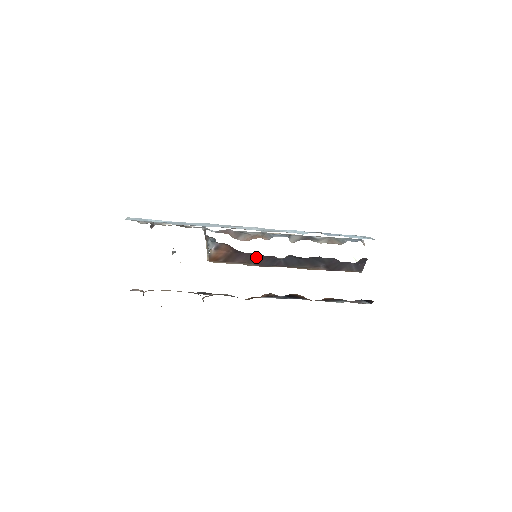
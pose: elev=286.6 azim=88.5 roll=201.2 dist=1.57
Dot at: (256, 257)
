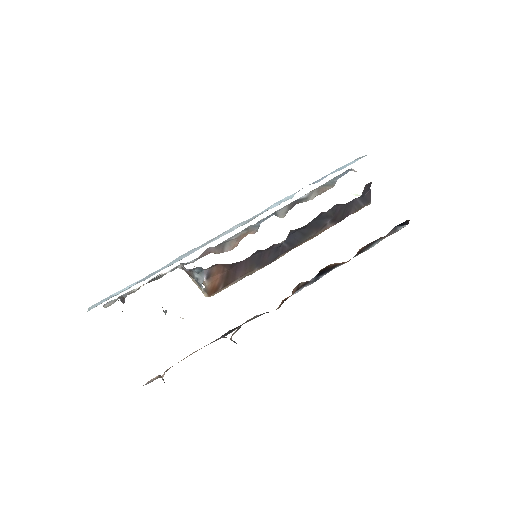
Dot at: (256, 258)
